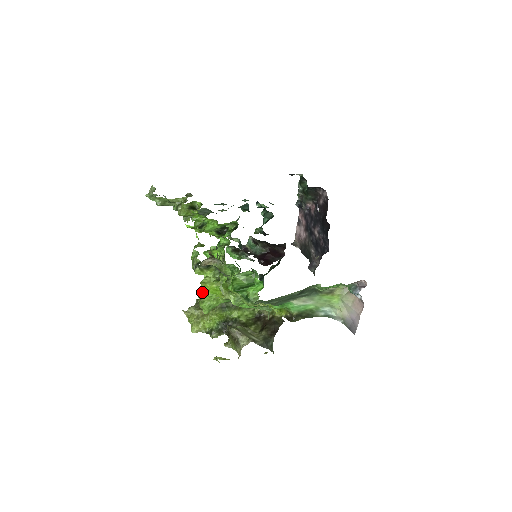
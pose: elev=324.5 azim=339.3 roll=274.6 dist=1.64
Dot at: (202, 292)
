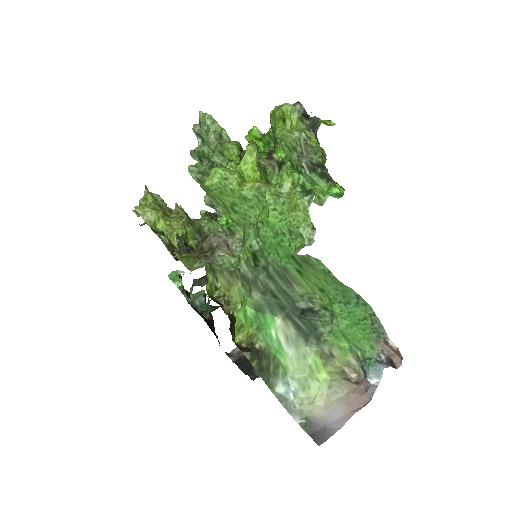
Dot at: occluded
